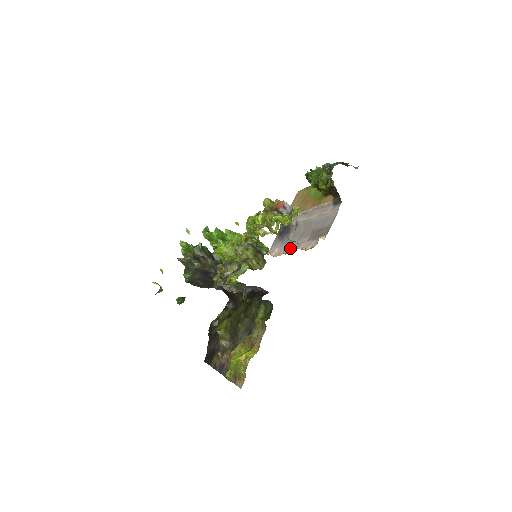
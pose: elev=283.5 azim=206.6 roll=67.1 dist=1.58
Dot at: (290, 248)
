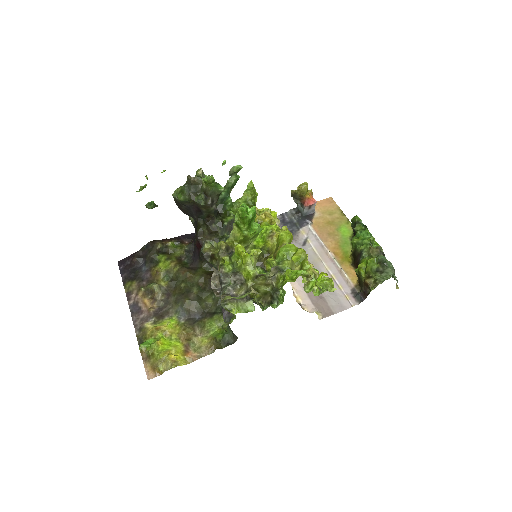
Dot at: occluded
